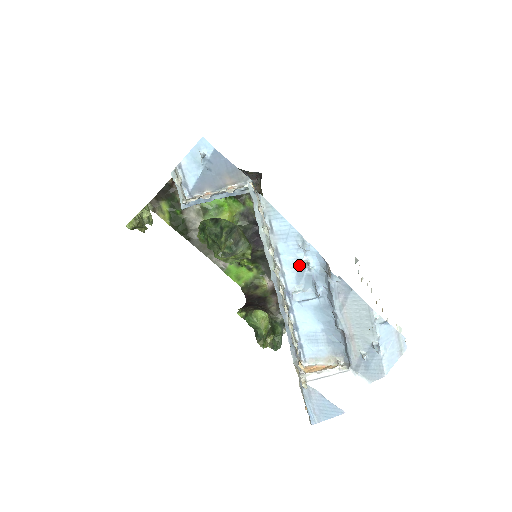
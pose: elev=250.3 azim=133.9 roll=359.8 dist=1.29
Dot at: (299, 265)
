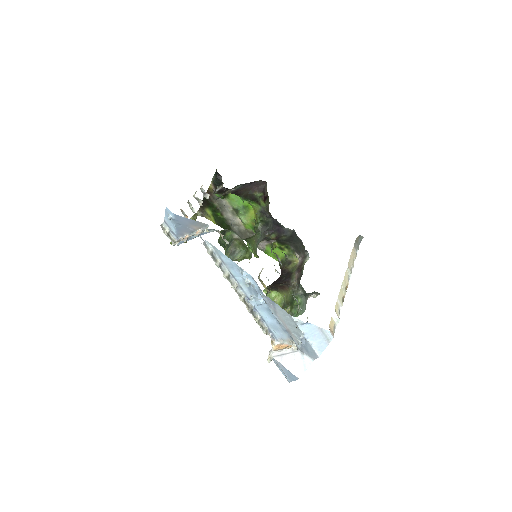
Dot at: occluded
